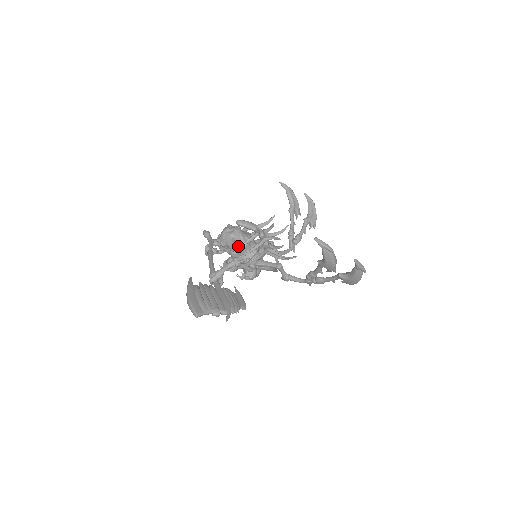
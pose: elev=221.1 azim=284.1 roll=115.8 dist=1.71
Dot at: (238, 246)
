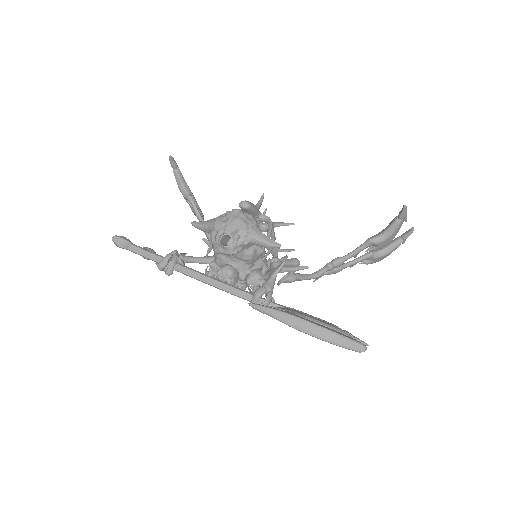
Dot at: occluded
